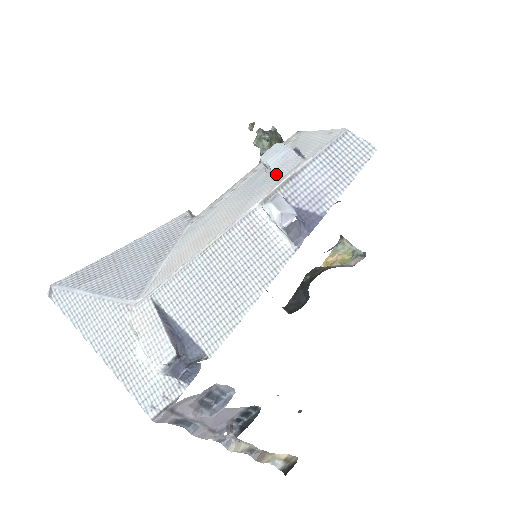
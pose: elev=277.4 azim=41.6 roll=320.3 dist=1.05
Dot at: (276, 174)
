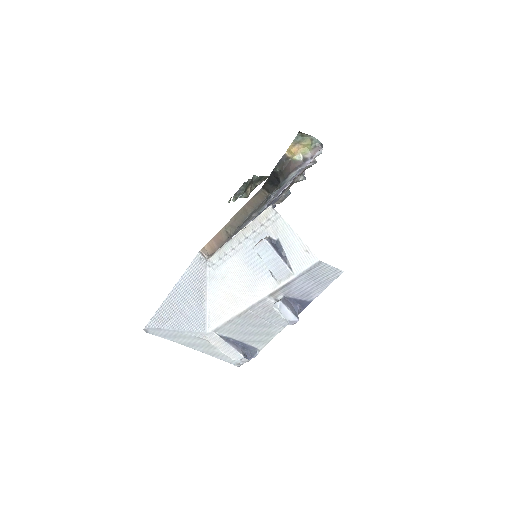
Dot at: (273, 274)
